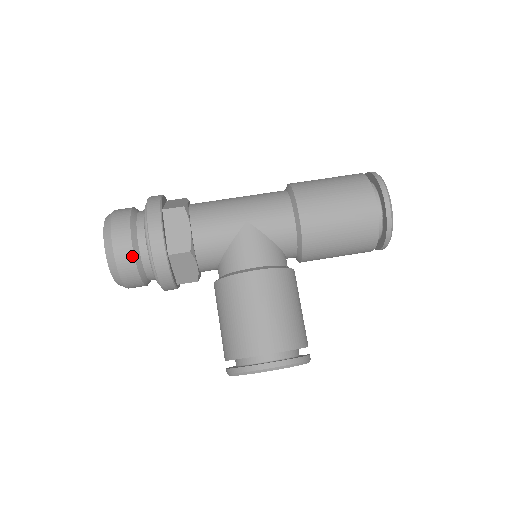
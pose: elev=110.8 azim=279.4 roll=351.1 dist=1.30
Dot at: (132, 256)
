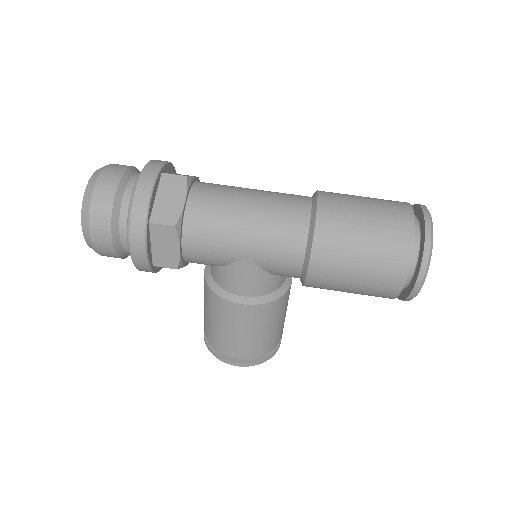
Dot at: (114, 254)
